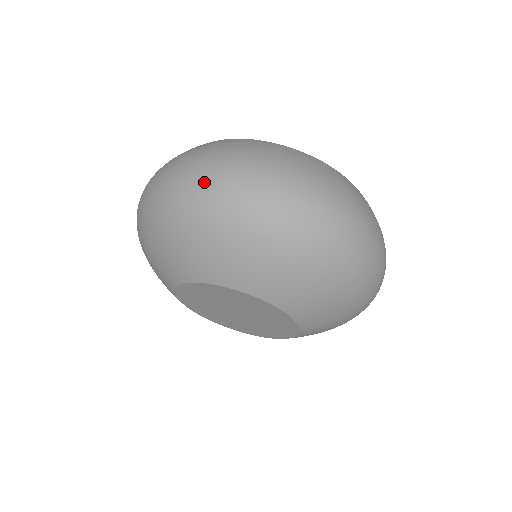
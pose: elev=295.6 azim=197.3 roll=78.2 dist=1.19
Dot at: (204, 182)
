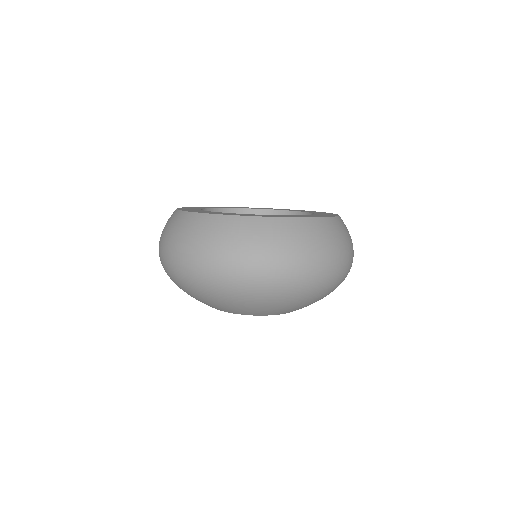
Dot at: (176, 268)
